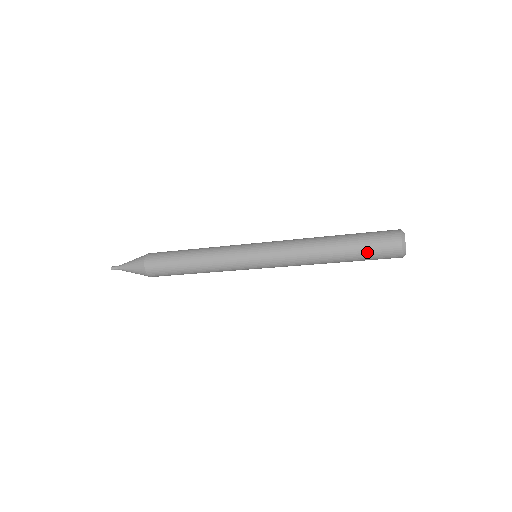
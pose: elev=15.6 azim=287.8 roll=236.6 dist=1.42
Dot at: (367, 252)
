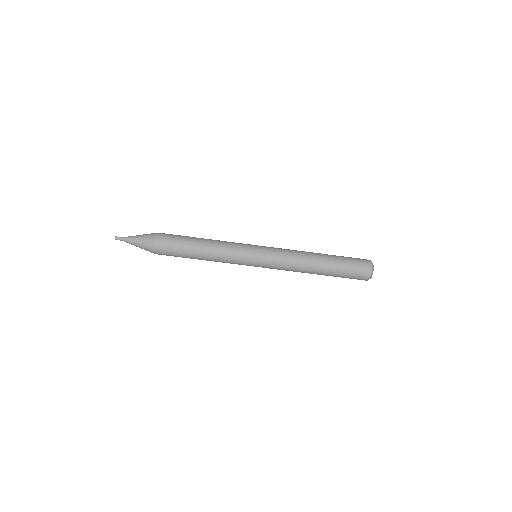
Dot at: (346, 270)
